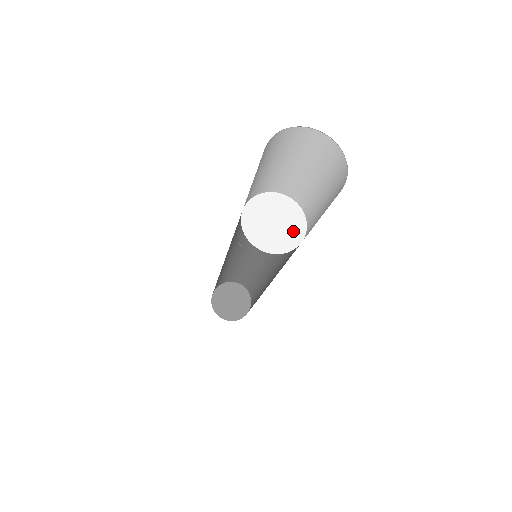
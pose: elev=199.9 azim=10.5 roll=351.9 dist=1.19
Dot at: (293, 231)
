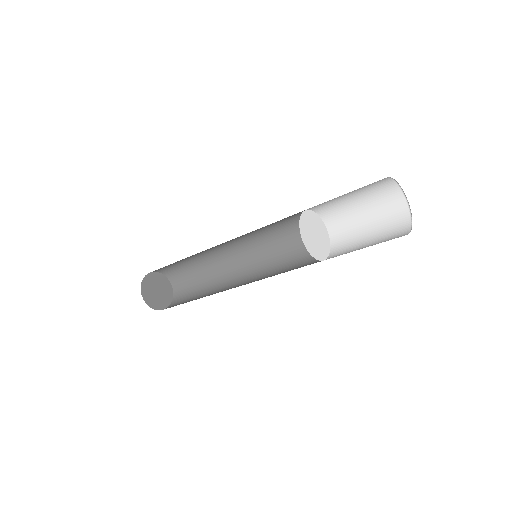
Dot at: (319, 251)
